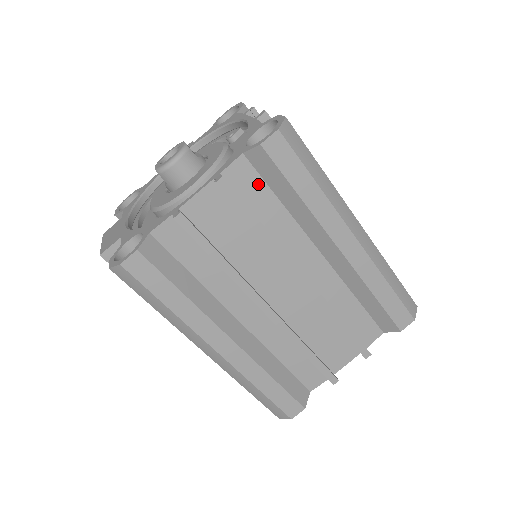
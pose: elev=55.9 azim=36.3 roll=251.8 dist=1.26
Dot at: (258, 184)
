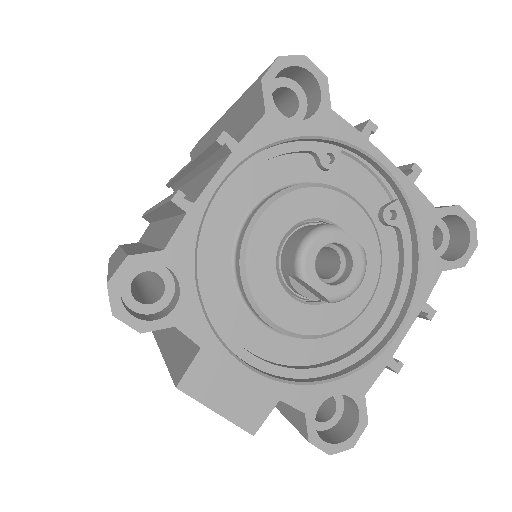
Dot at: occluded
